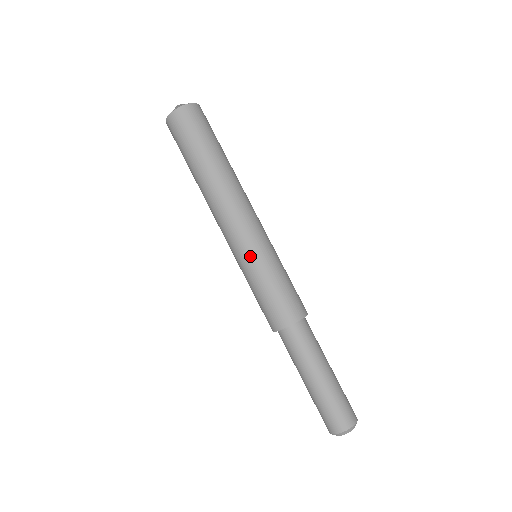
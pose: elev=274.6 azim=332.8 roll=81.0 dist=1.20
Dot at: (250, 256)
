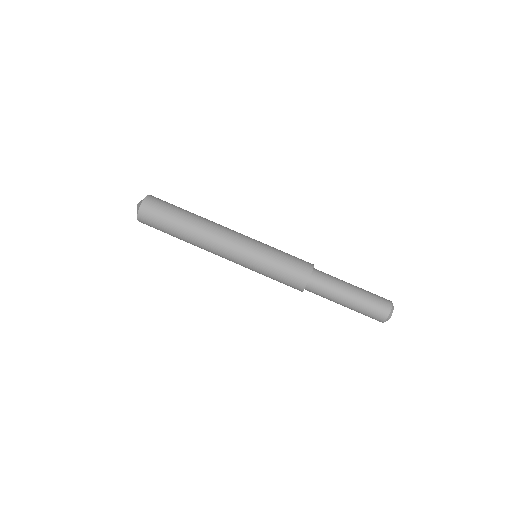
Dot at: (255, 252)
